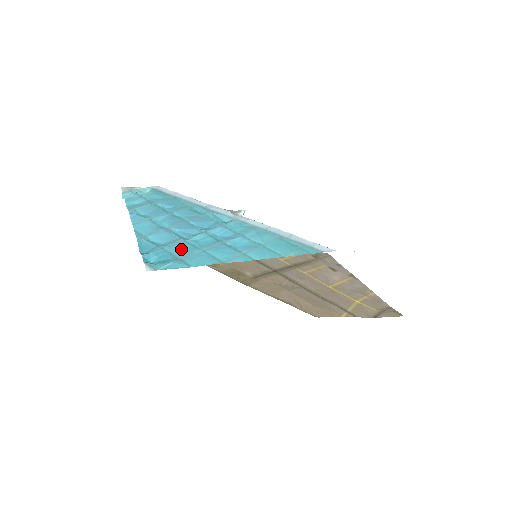
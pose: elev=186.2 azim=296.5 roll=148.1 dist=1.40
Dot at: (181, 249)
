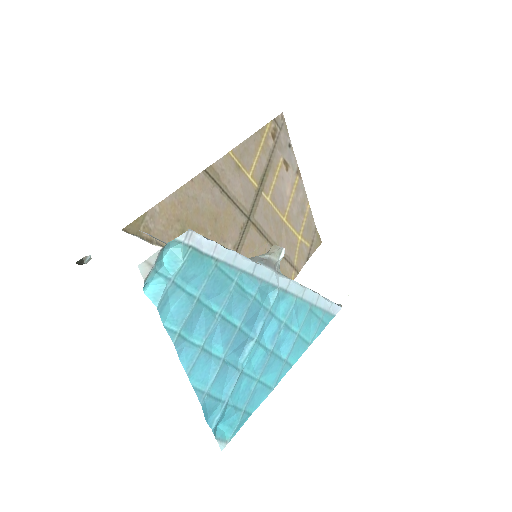
Dot at: (241, 391)
